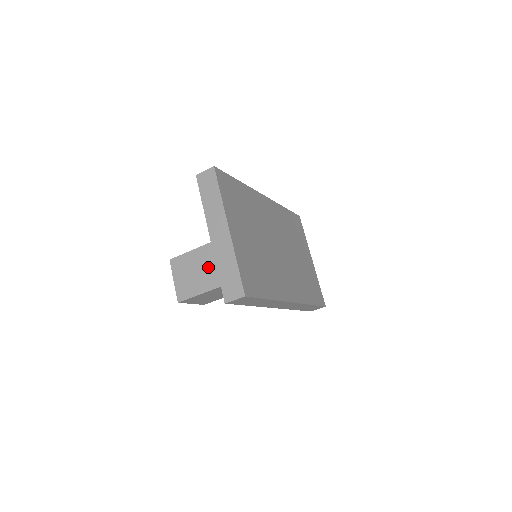
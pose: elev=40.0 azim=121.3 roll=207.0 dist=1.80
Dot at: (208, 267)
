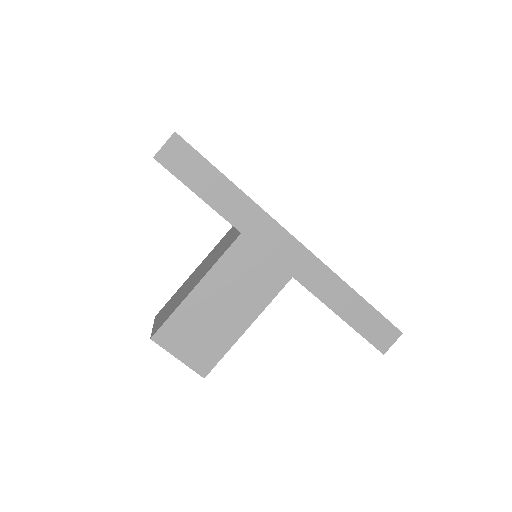
Dot at: (192, 281)
